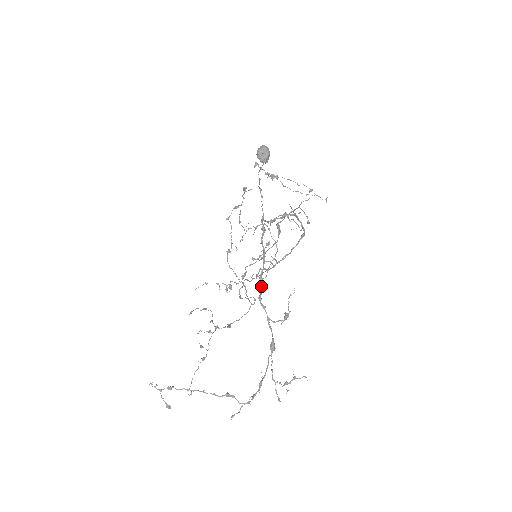
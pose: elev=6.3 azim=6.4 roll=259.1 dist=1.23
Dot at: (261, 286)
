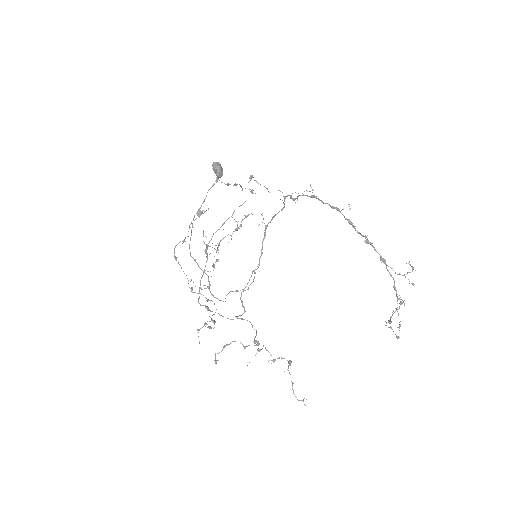
Dot at: (354, 226)
